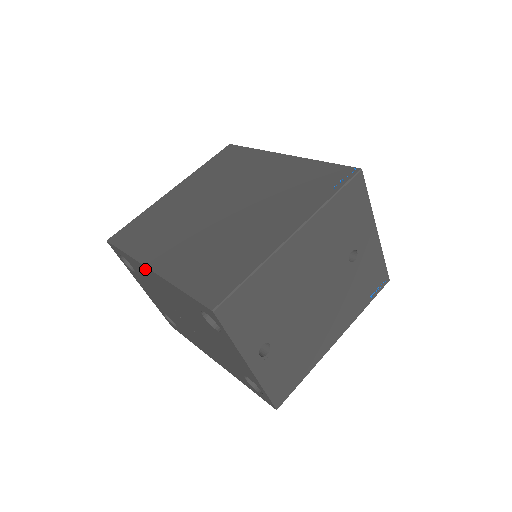
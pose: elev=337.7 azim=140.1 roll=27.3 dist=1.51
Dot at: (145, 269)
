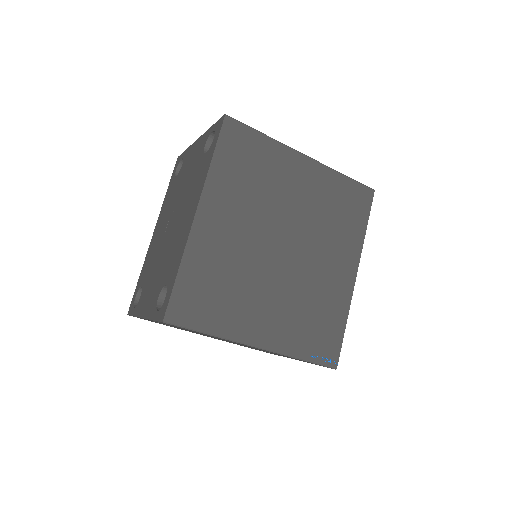
Dot at: (198, 196)
